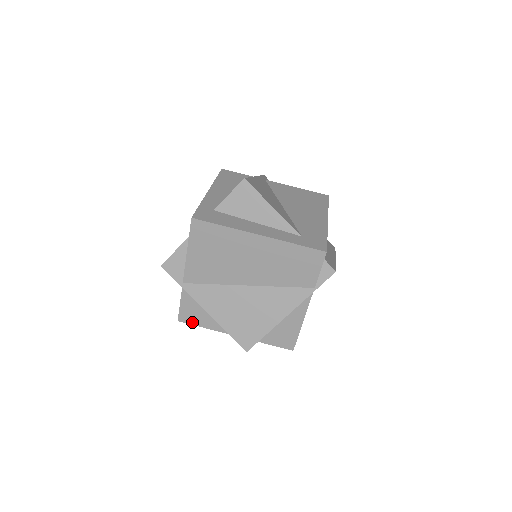
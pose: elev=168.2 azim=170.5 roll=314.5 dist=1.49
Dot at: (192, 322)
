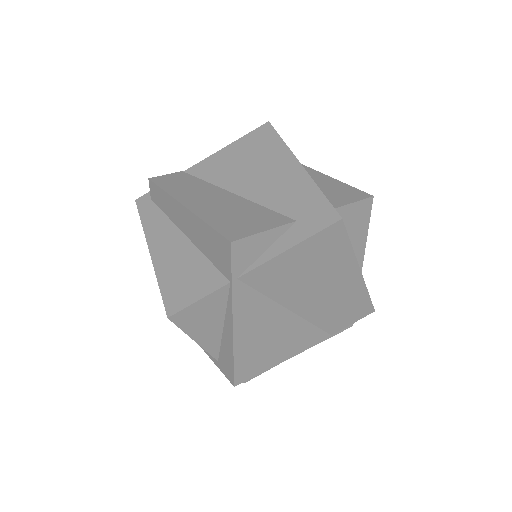
Dot at: (184, 325)
